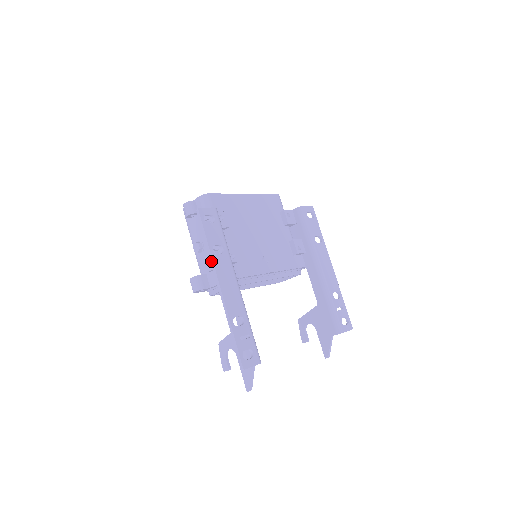
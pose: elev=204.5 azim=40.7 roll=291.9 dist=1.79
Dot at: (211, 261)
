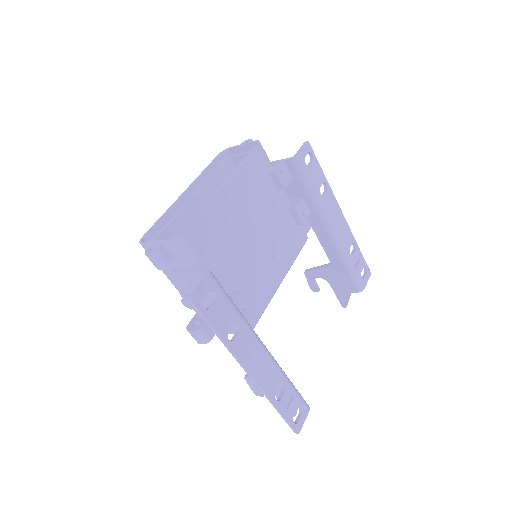
Dot at: (231, 353)
